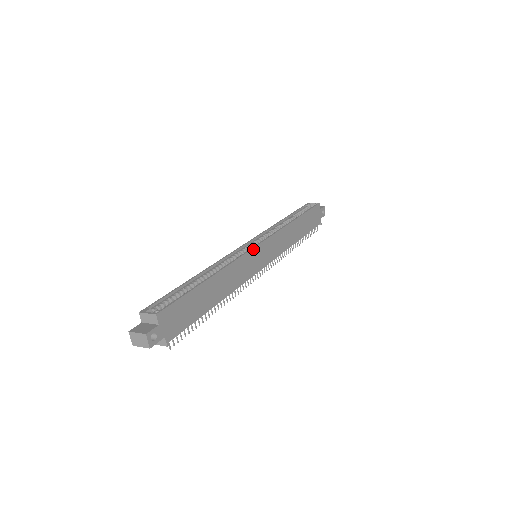
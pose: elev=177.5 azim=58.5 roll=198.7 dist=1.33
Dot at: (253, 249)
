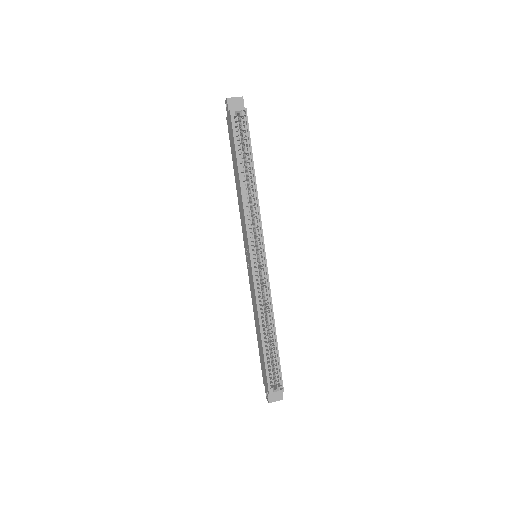
Dot at: (267, 270)
